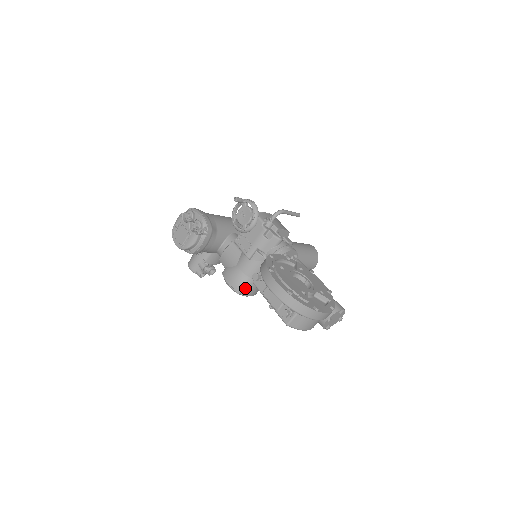
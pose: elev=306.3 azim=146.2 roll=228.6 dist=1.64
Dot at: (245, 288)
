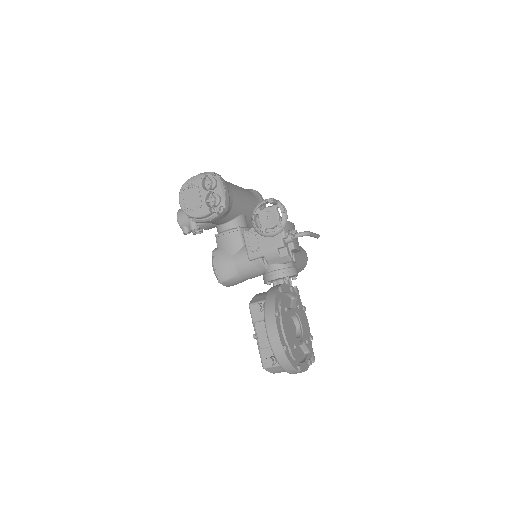
Dot at: (229, 281)
